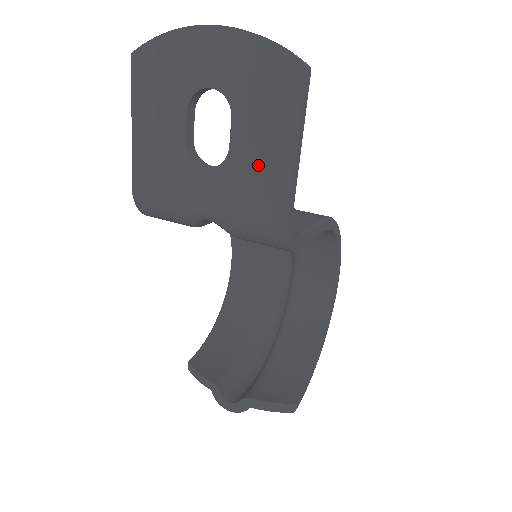
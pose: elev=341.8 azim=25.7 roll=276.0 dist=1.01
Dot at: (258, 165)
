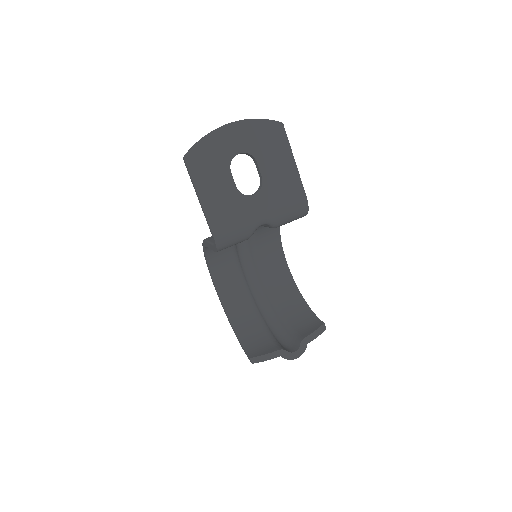
Dot at: (280, 177)
